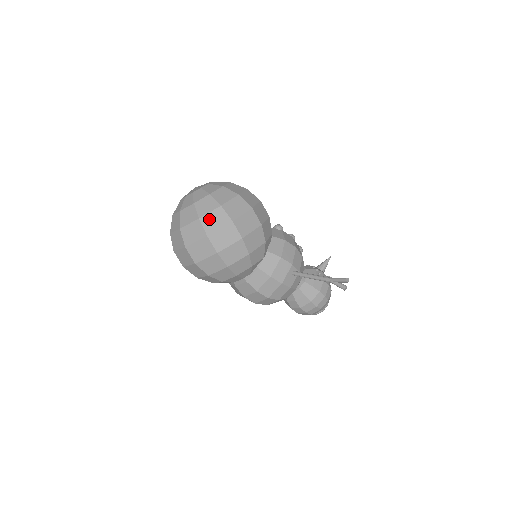
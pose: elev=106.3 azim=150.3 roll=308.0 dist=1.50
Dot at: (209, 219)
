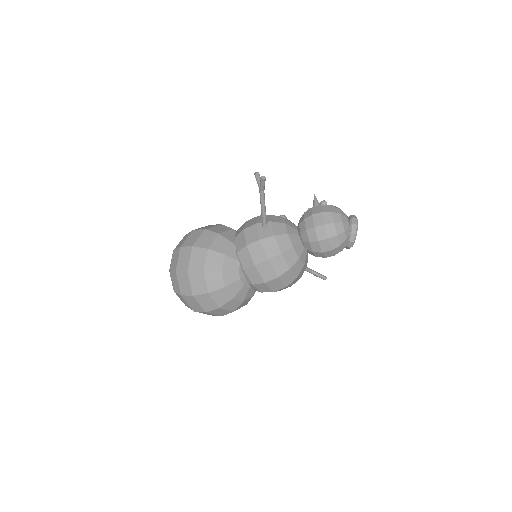
Dot at: (173, 264)
